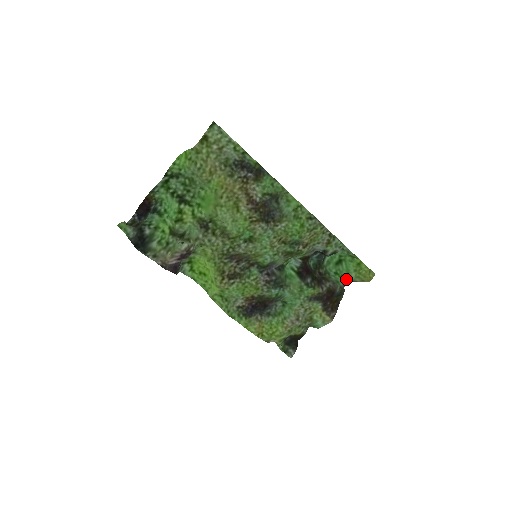
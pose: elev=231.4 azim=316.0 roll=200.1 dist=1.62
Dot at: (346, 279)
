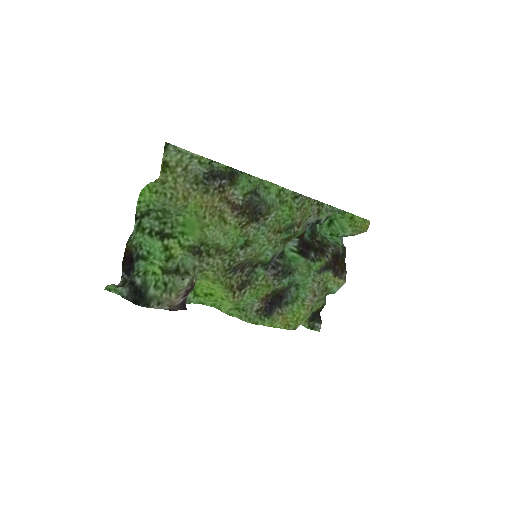
Dot at: (342, 236)
